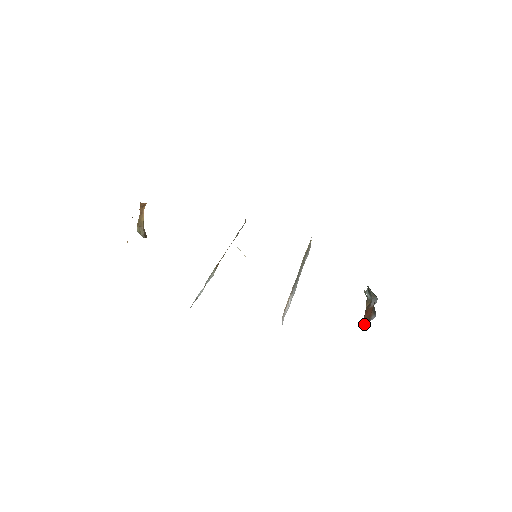
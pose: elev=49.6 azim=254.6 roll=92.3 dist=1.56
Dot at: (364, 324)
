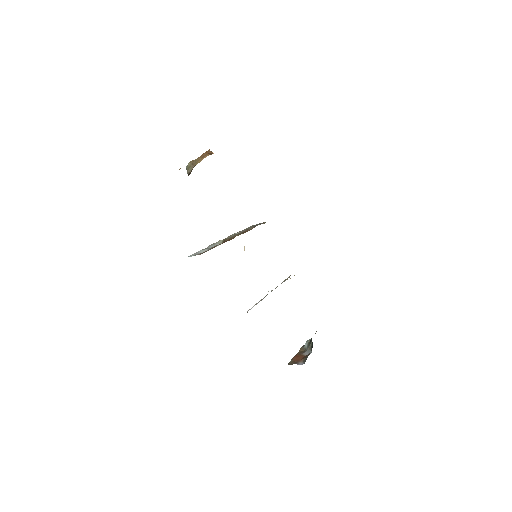
Dot at: (290, 363)
